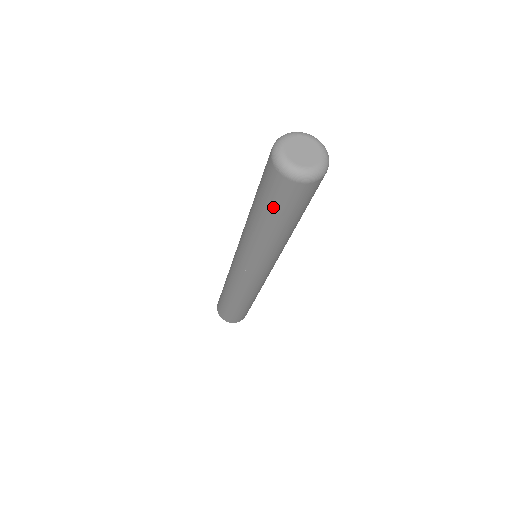
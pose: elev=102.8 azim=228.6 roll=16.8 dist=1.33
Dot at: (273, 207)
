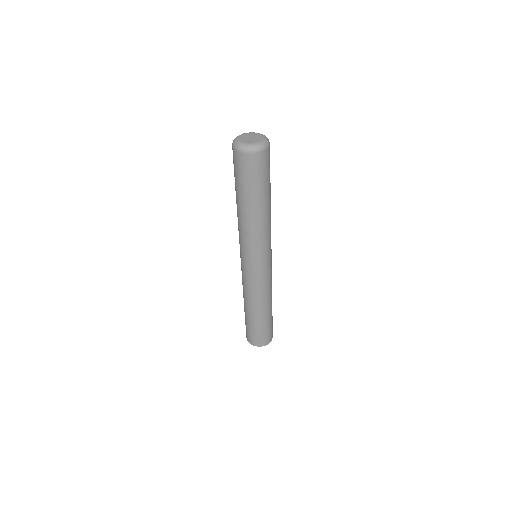
Dot at: (252, 185)
